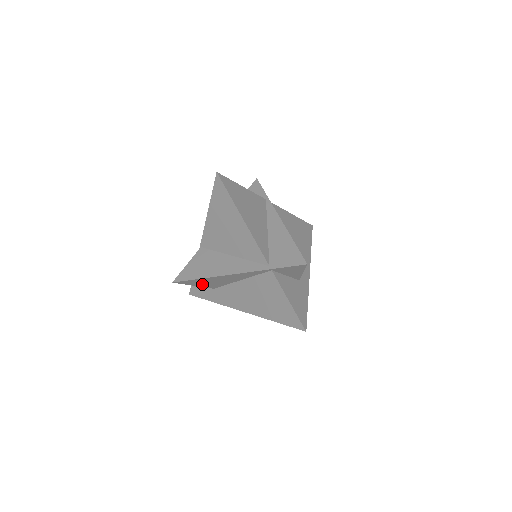
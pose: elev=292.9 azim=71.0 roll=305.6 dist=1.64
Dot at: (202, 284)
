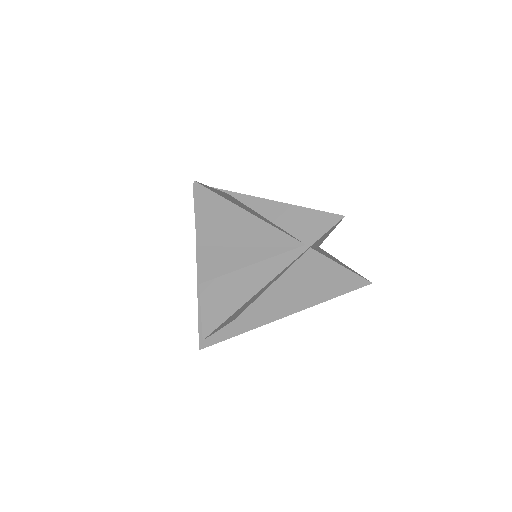
Dot at: (229, 320)
